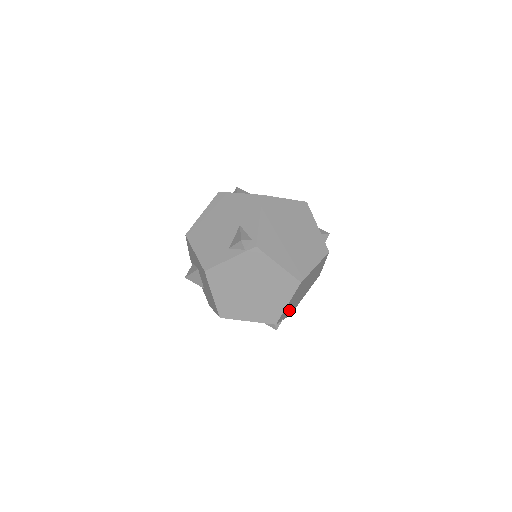
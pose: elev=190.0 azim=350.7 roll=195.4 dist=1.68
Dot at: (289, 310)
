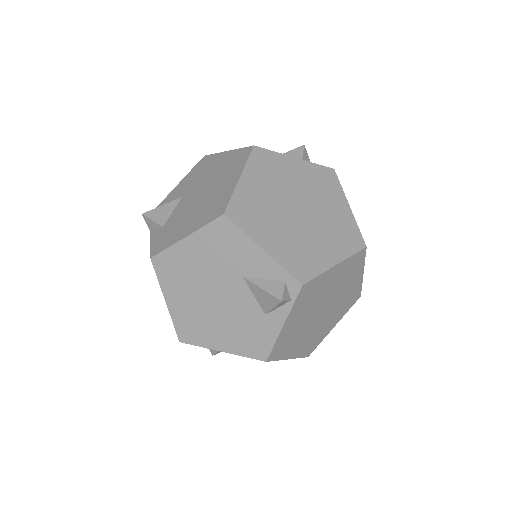
Dot at: occluded
